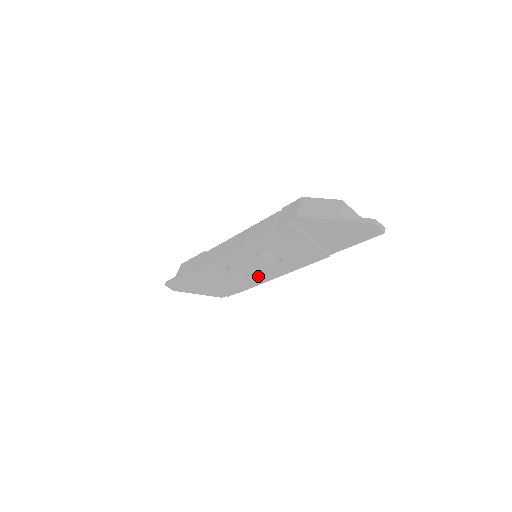
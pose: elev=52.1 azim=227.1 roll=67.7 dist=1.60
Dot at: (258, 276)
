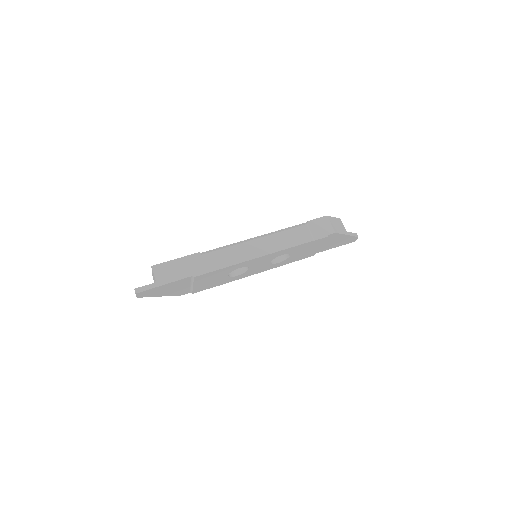
Dot at: (249, 273)
